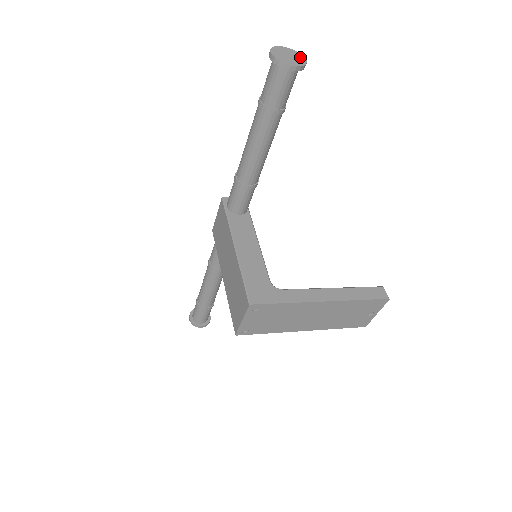
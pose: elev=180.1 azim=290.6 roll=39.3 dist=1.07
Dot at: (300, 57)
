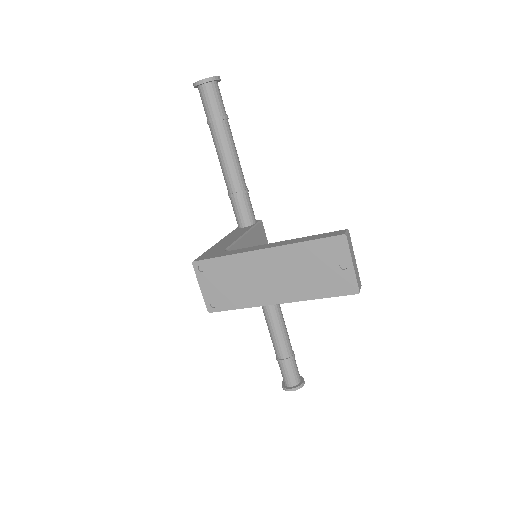
Dot at: (215, 77)
